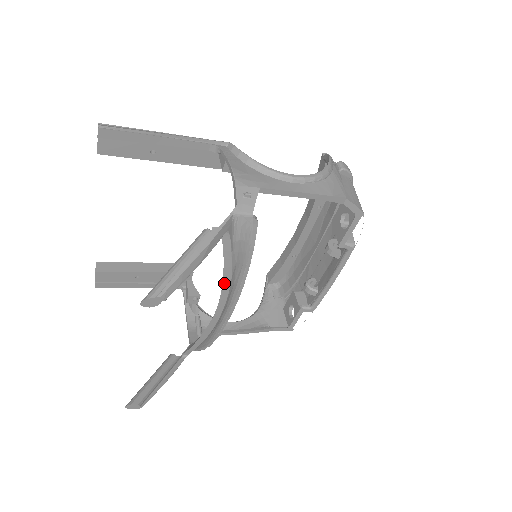
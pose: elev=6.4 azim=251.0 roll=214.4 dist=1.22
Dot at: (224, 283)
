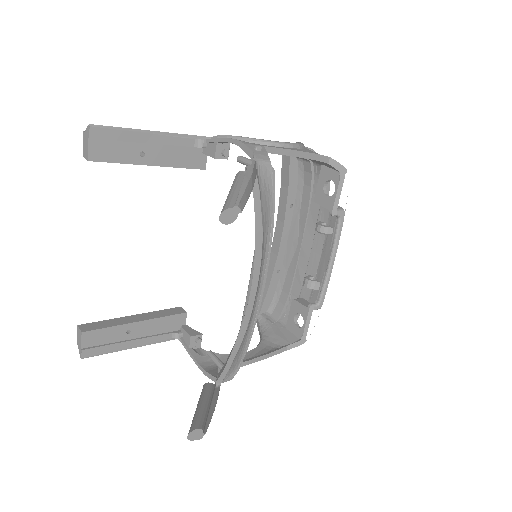
Dot at: (256, 250)
